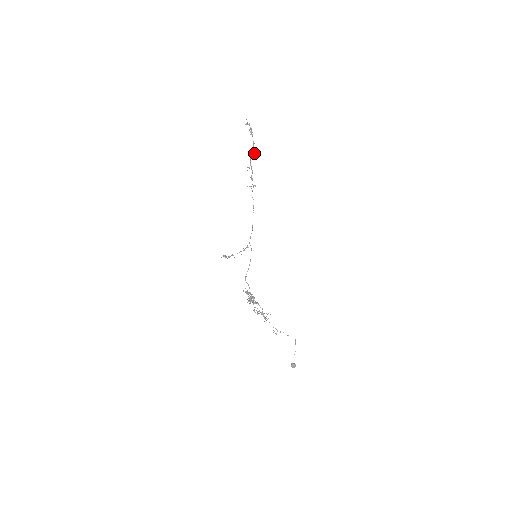
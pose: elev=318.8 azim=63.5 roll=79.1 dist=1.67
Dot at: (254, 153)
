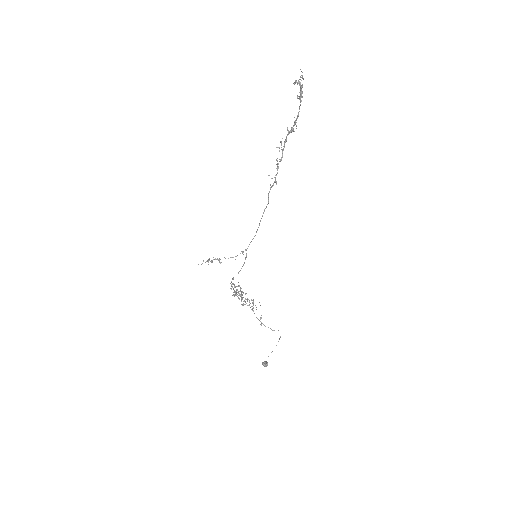
Dot at: (294, 131)
